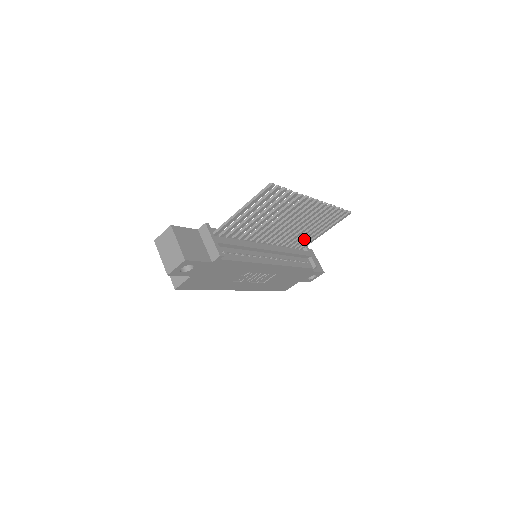
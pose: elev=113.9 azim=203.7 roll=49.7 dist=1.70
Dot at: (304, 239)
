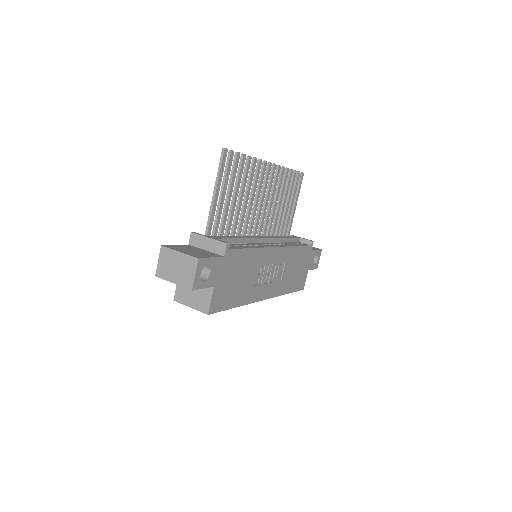
Dot at: (284, 223)
